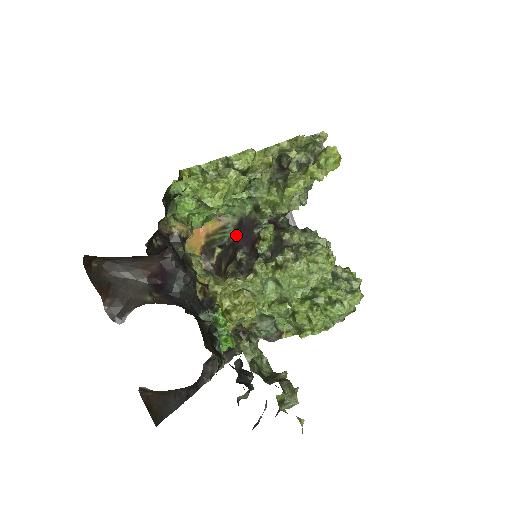
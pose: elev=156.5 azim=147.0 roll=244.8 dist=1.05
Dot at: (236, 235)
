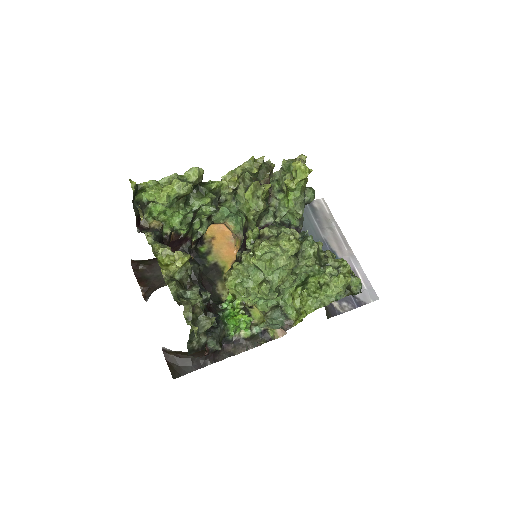
Dot at: occluded
